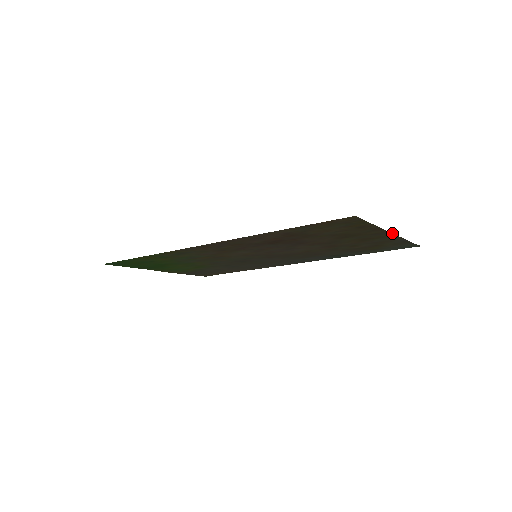
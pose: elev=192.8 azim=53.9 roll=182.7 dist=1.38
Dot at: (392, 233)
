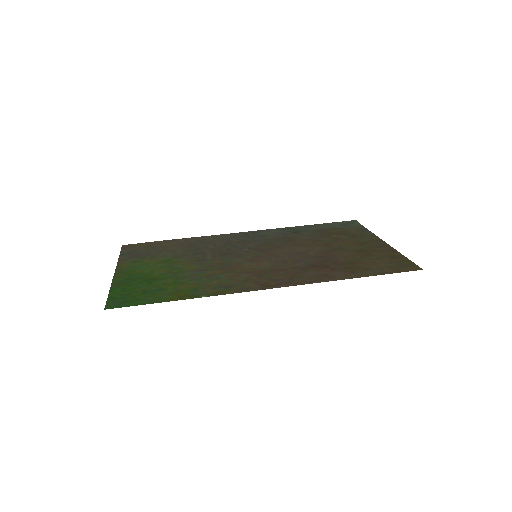
Dot at: occluded
